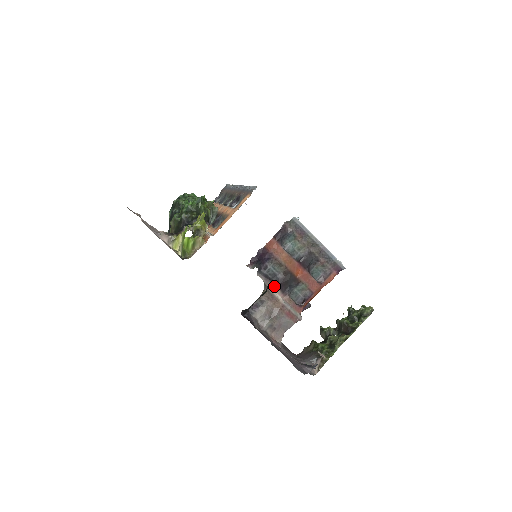
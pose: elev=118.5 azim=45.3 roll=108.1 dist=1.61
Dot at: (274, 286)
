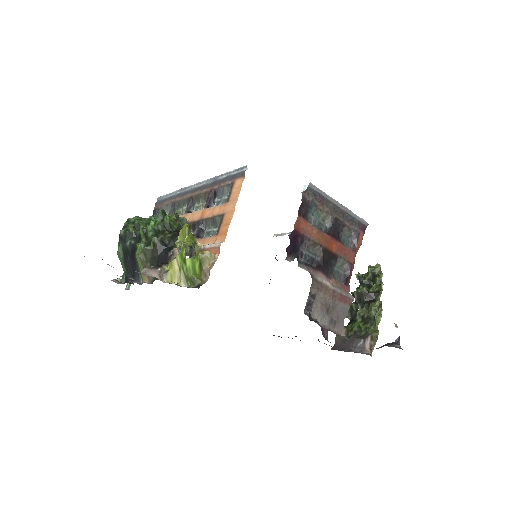
Dot at: (318, 272)
